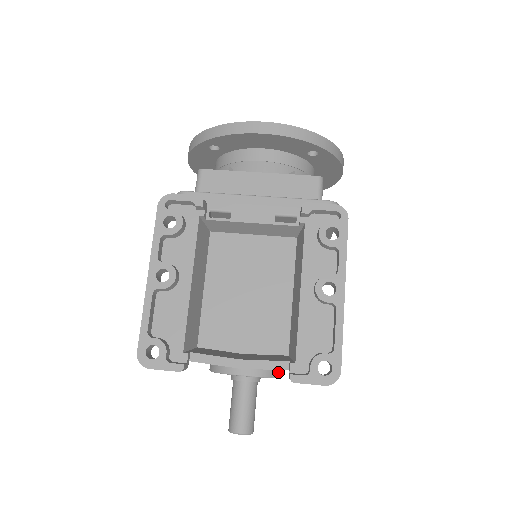
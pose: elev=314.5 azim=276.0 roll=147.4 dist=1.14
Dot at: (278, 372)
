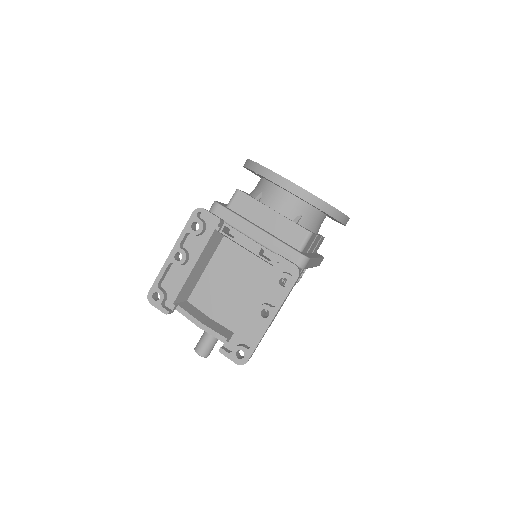
Dot at: occluded
